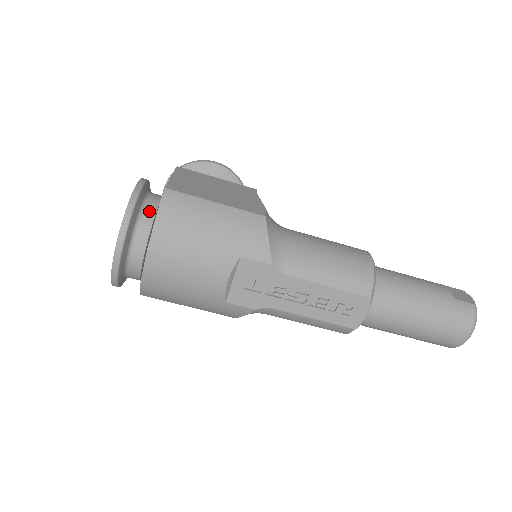
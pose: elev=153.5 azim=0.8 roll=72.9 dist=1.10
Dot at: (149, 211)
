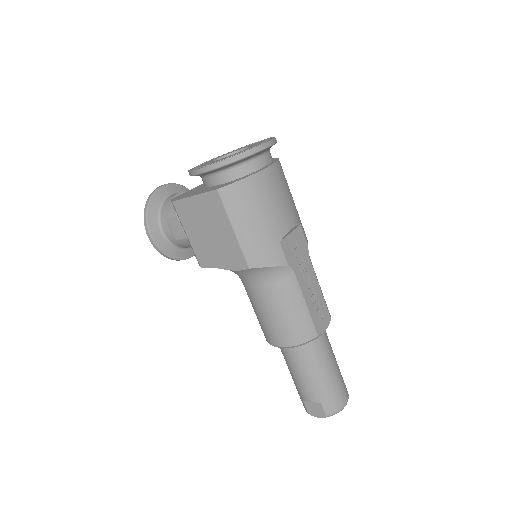
Dot at: occluded
